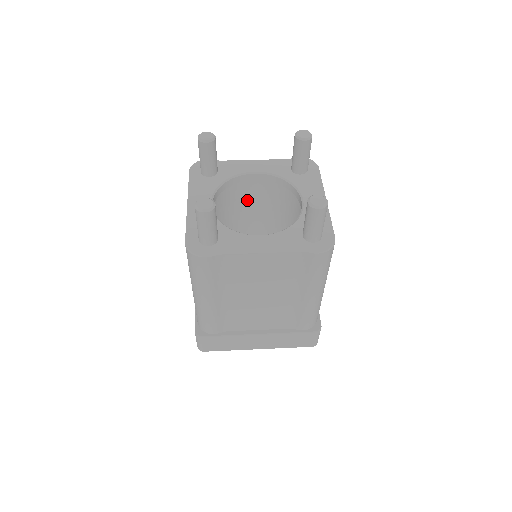
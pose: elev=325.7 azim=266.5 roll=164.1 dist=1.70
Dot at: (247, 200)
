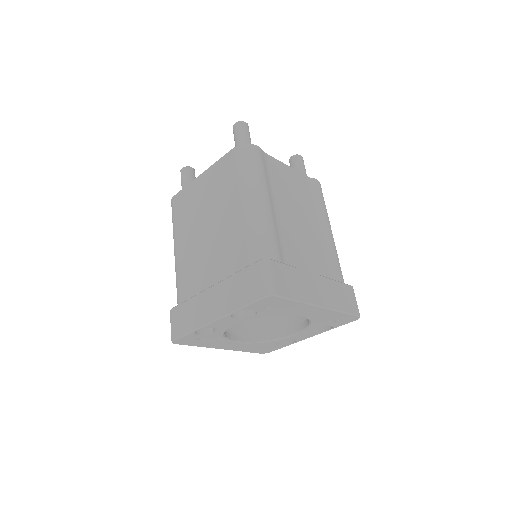
Dot at: occluded
